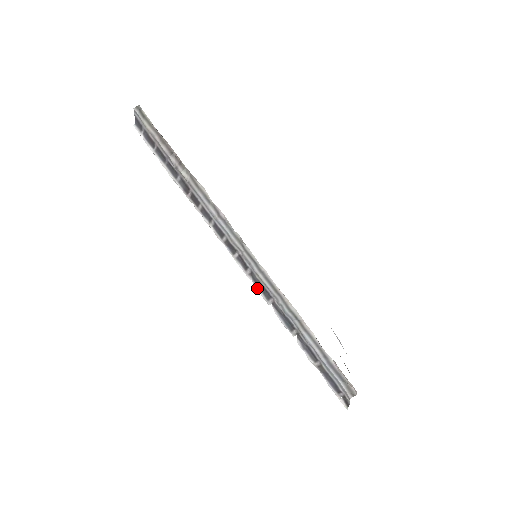
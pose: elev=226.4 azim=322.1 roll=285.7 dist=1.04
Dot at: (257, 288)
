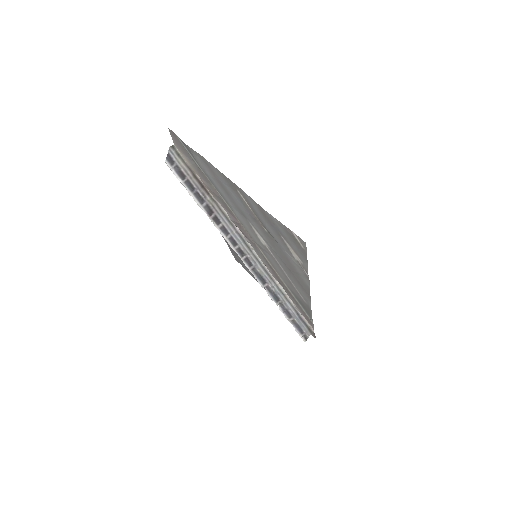
Dot at: (256, 278)
